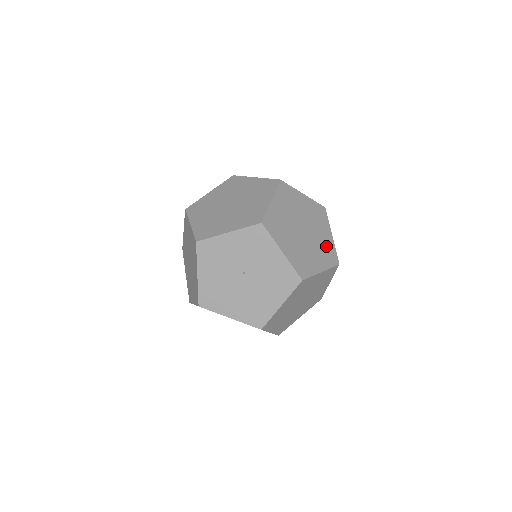
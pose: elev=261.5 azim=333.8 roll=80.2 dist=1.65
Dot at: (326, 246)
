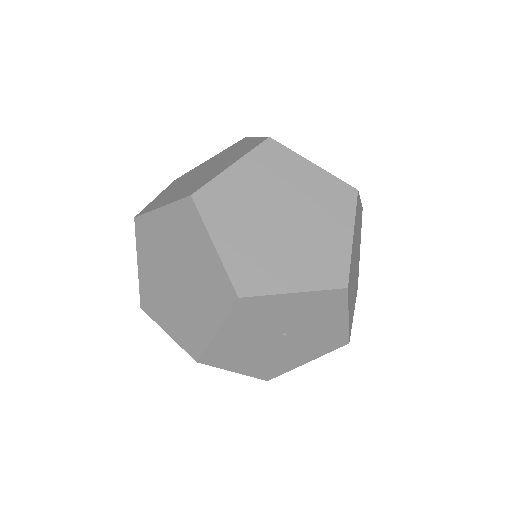
Dot at: occluded
